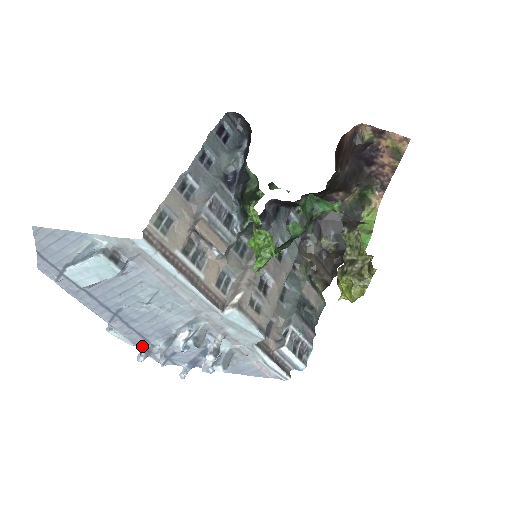
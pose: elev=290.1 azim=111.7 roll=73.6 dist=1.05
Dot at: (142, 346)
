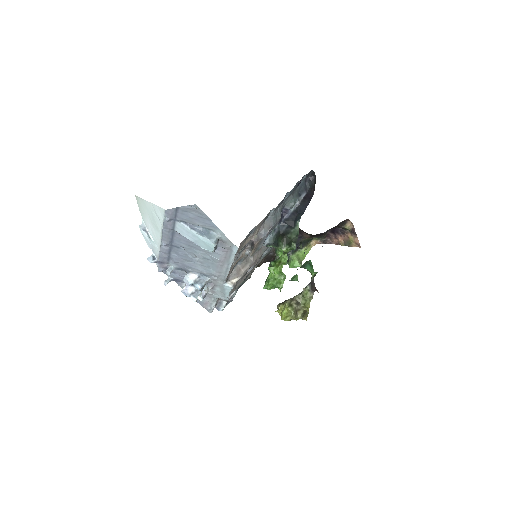
Dot at: (162, 260)
